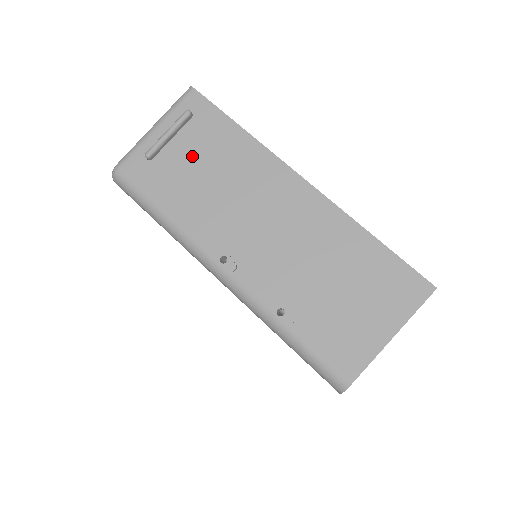
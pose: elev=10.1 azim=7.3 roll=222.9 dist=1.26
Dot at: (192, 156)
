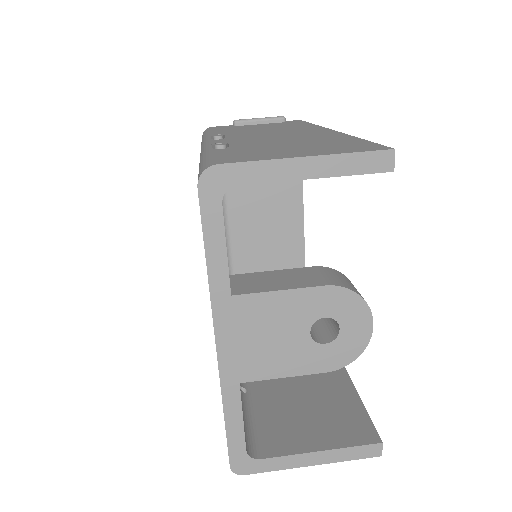
Dot at: (263, 126)
